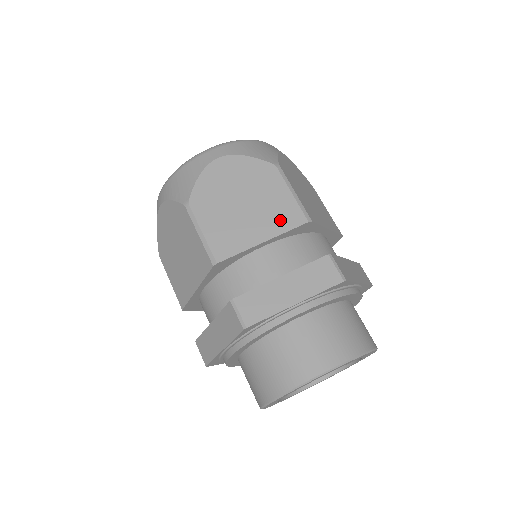
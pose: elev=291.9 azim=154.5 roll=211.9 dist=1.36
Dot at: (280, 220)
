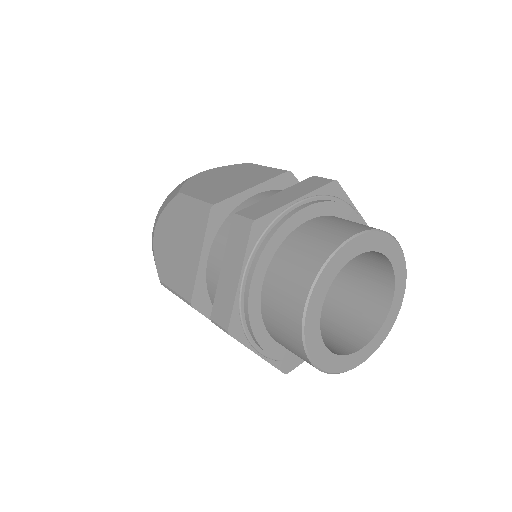
Dot at: occluded
